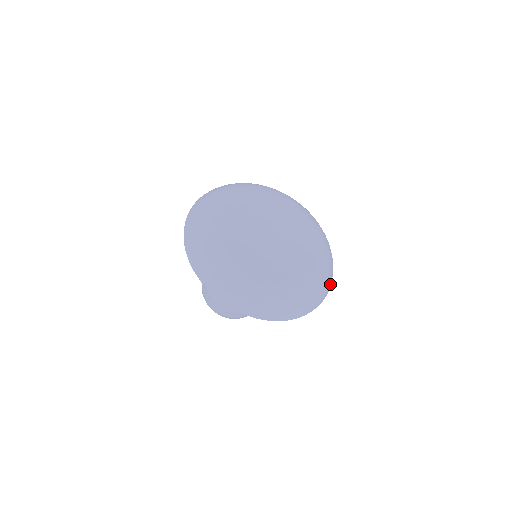
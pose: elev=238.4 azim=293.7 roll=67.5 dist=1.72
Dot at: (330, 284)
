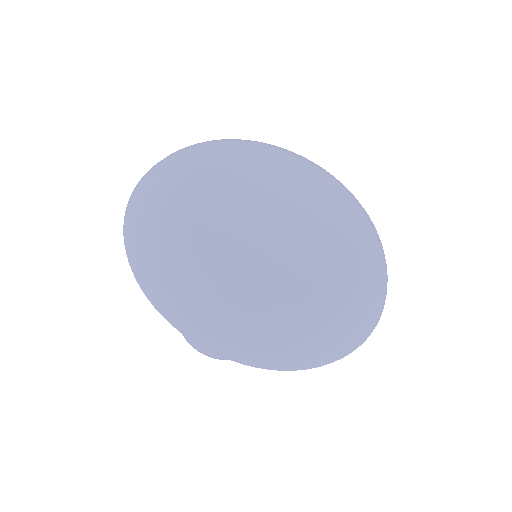
Dot at: (387, 281)
